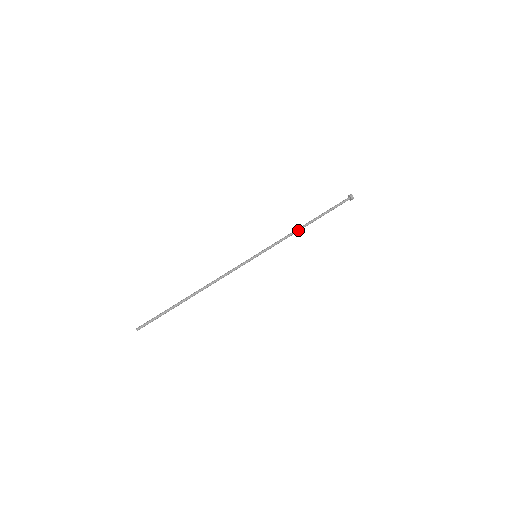
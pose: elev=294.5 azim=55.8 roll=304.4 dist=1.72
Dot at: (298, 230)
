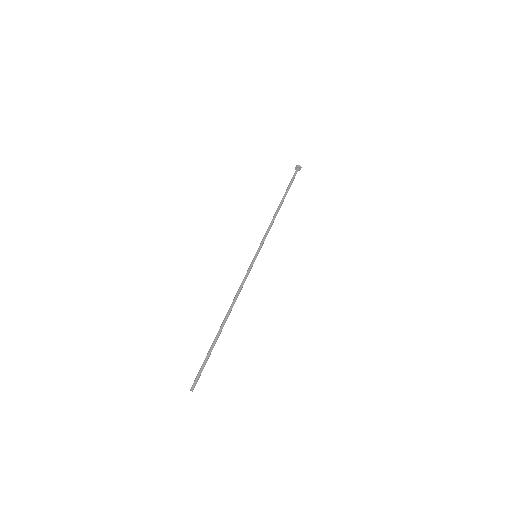
Dot at: (275, 215)
